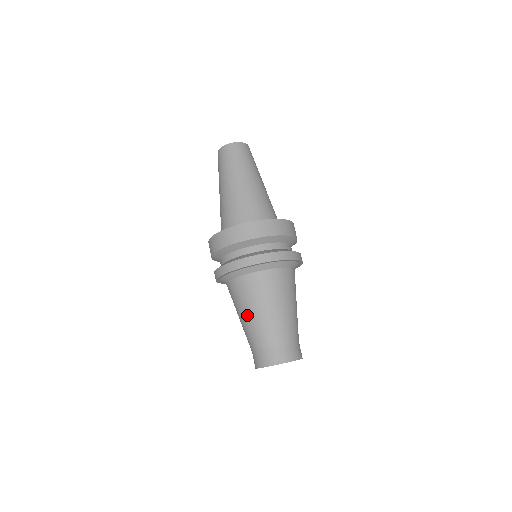
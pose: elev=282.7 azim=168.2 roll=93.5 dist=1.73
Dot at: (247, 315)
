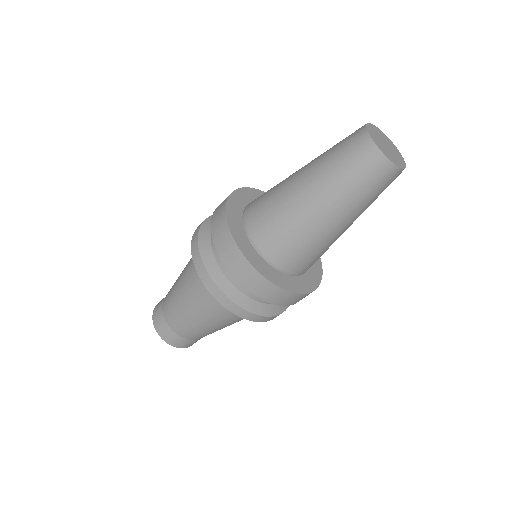
Dot at: (180, 275)
